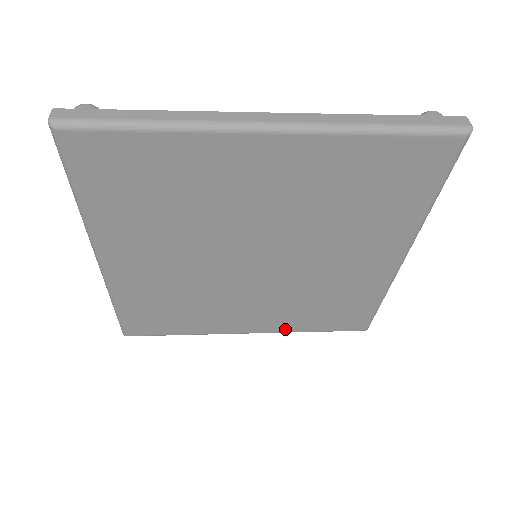
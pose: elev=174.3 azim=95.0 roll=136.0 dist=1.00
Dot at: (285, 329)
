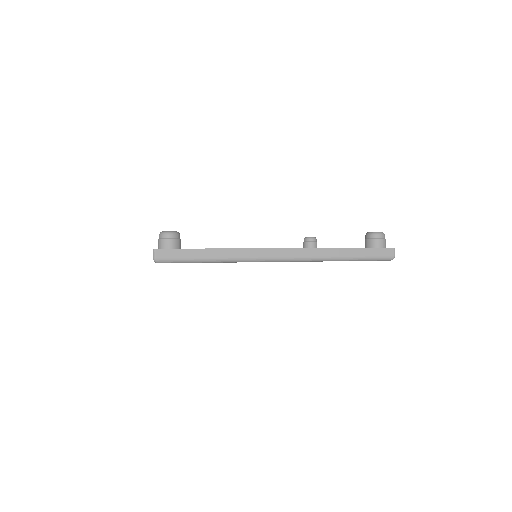
Dot at: occluded
